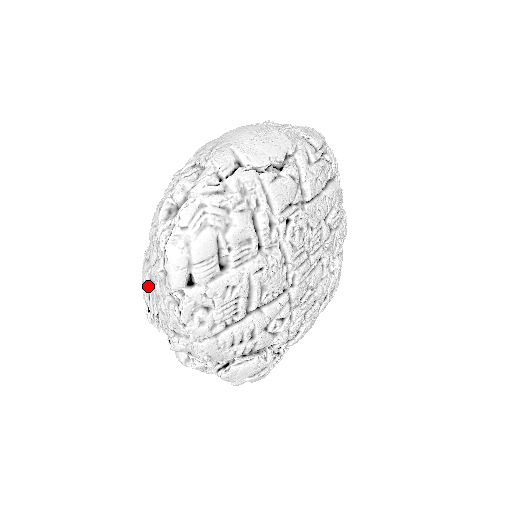
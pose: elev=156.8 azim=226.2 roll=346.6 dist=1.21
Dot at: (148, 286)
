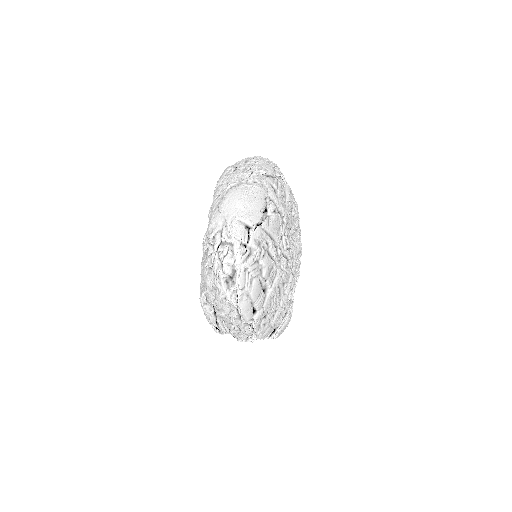
Dot at: (214, 318)
